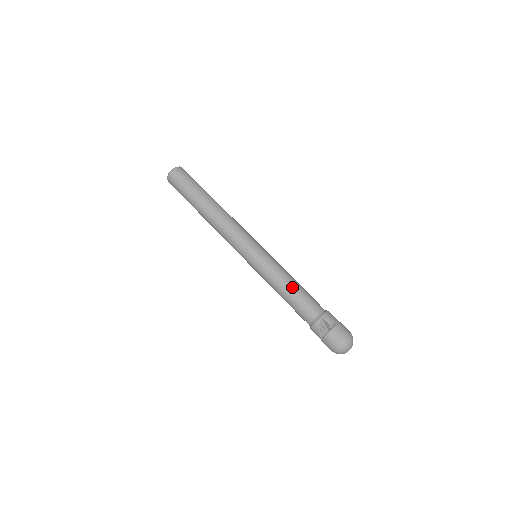
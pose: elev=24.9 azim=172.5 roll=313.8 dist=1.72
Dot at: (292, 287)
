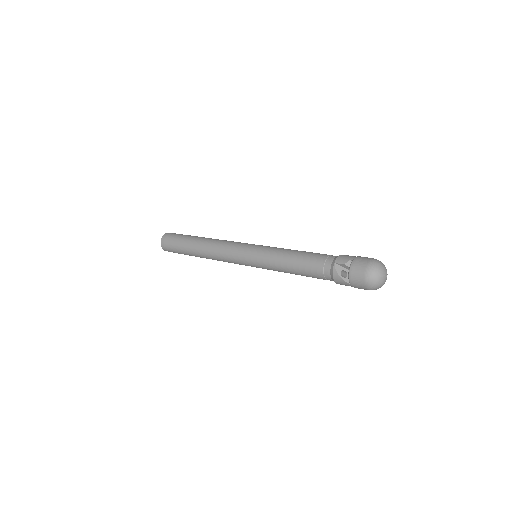
Dot at: (294, 257)
